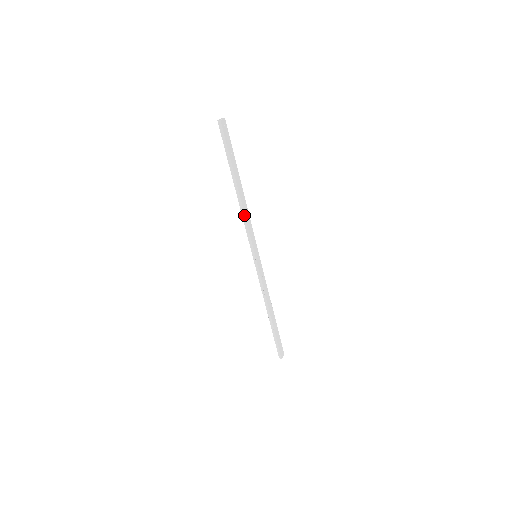
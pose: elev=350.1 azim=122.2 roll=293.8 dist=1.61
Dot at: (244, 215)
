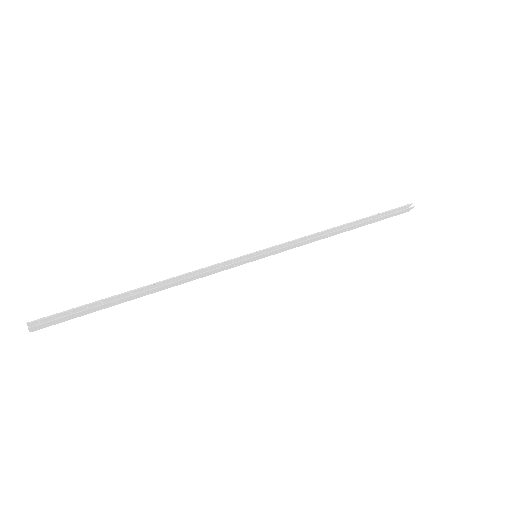
Dot at: (187, 281)
